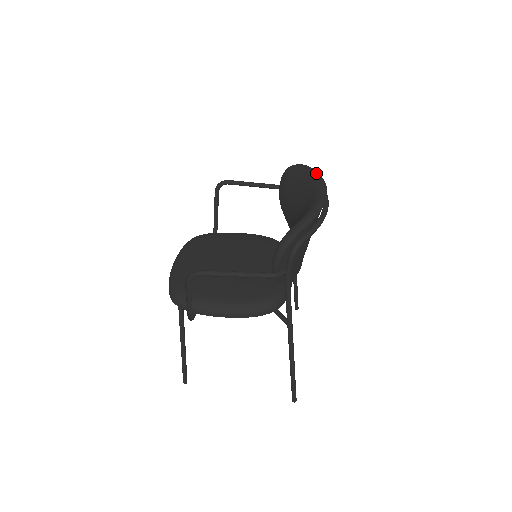
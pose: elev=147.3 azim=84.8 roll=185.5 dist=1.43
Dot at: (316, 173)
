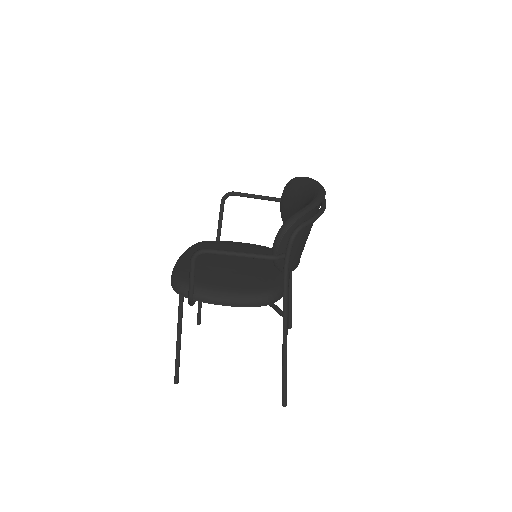
Dot at: (316, 181)
